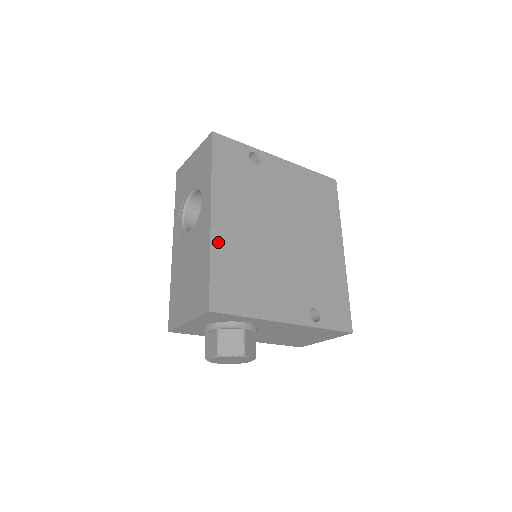
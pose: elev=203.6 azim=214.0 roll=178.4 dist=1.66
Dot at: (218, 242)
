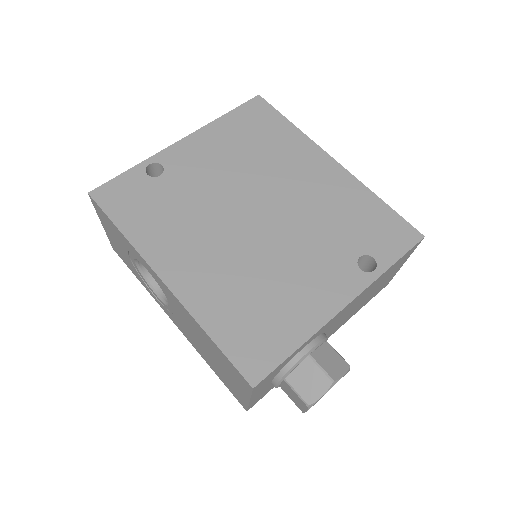
Dot at: (196, 303)
